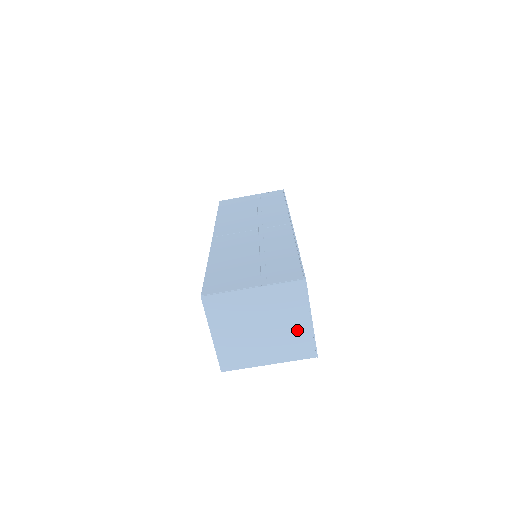
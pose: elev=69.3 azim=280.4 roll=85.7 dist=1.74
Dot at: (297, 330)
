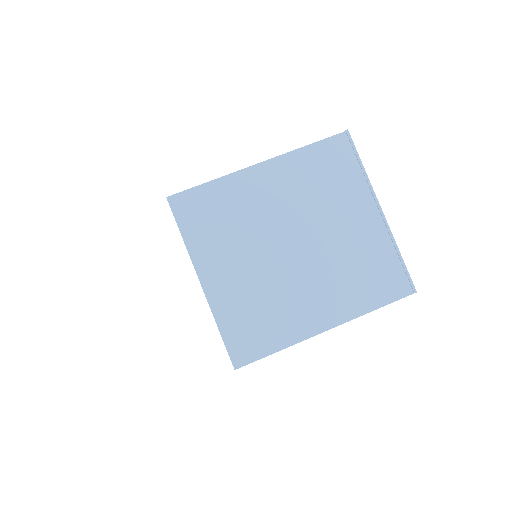
Dot at: (361, 238)
